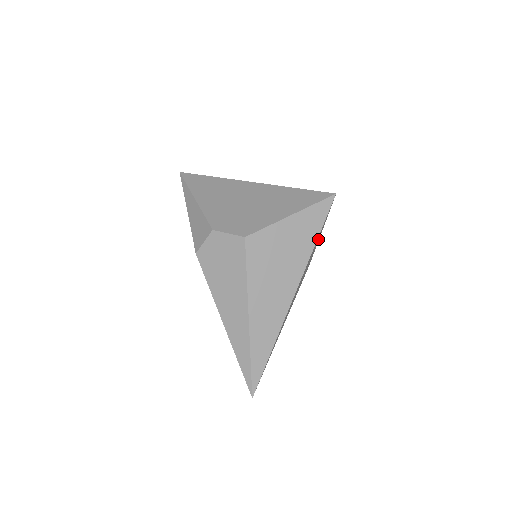
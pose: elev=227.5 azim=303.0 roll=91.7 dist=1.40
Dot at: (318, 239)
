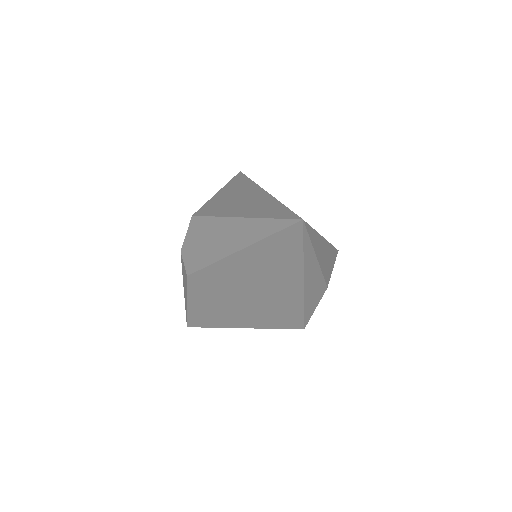
Dot at: occluded
